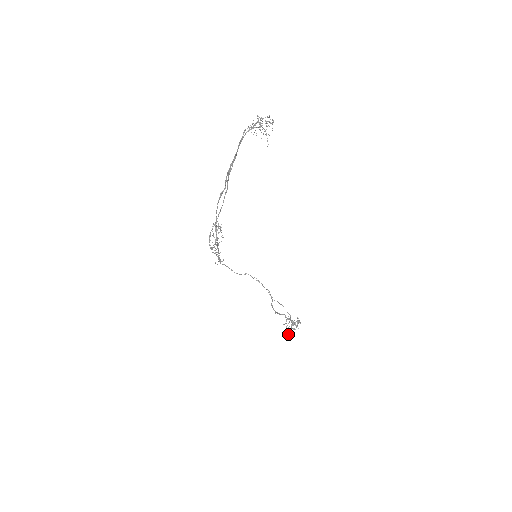
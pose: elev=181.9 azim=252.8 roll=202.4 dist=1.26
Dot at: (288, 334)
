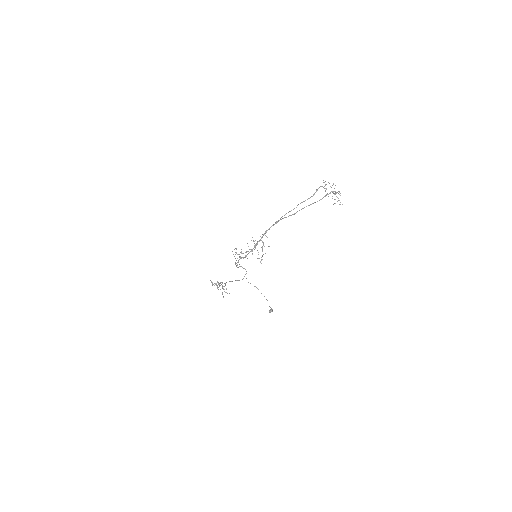
Dot at: (272, 311)
